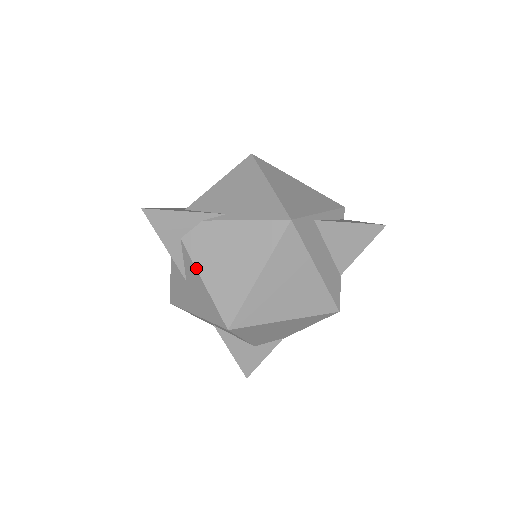
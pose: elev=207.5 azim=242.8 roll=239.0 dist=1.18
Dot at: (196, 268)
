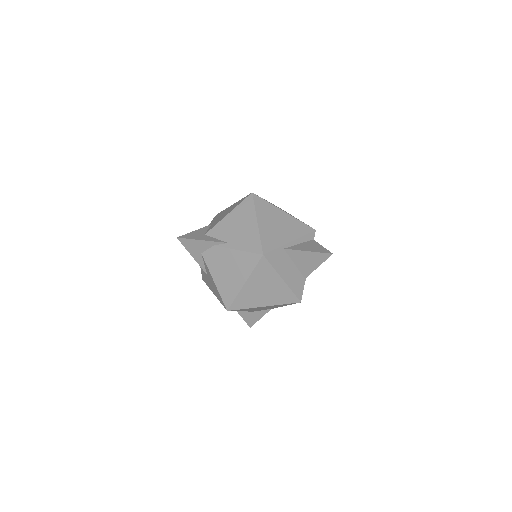
Dot at: (210, 273)
